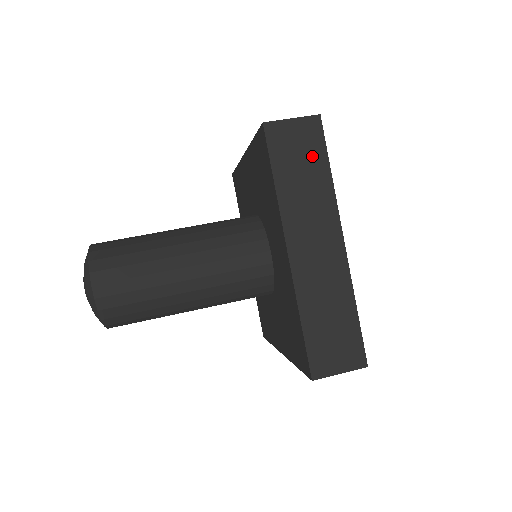
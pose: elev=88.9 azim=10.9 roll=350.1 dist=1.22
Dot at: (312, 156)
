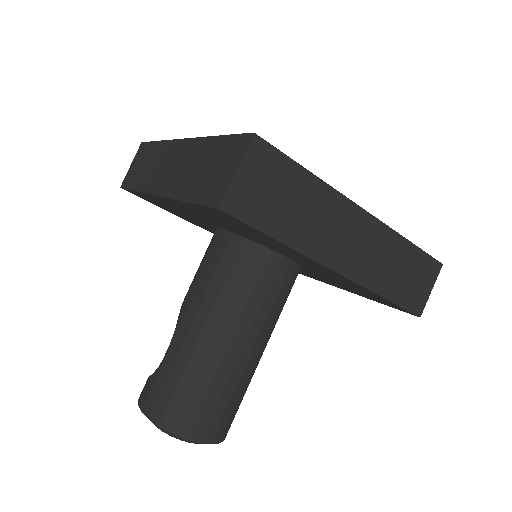
Dot at: (285, 180)
